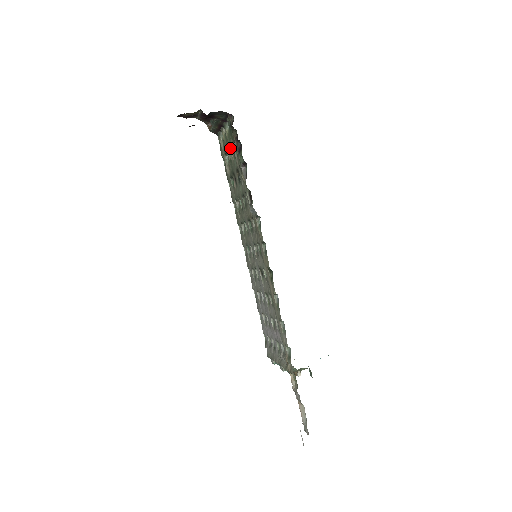
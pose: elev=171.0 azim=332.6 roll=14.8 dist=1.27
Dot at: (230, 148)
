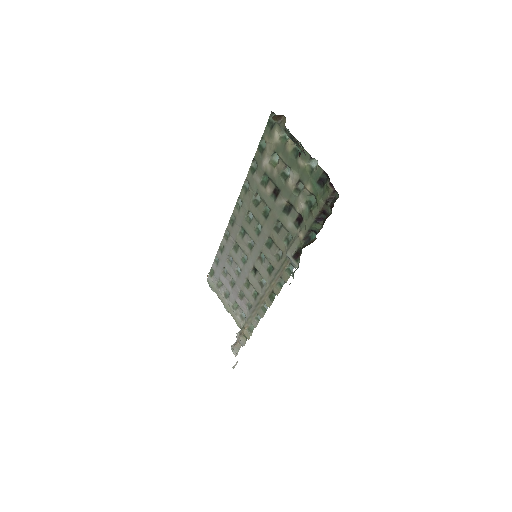
Dot at: (297, 179)
